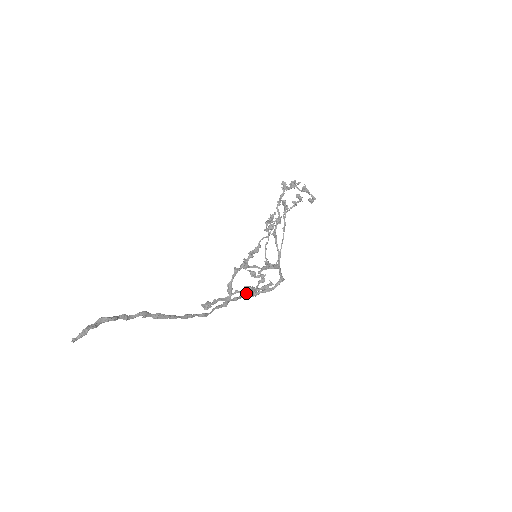
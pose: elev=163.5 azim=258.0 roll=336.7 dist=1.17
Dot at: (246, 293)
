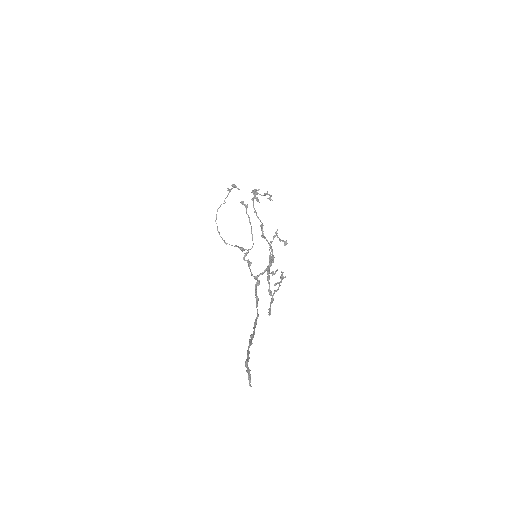
Dot at: (257, 283)
